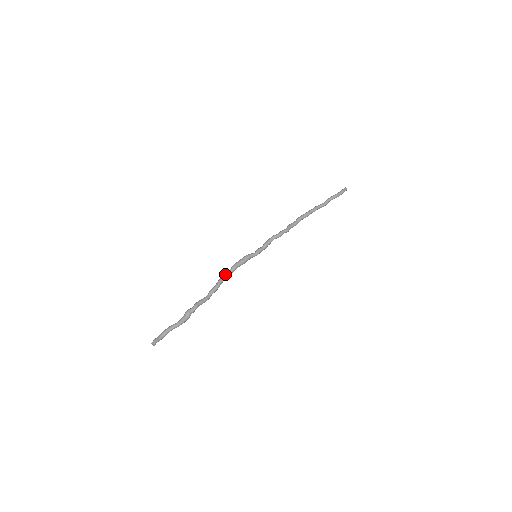
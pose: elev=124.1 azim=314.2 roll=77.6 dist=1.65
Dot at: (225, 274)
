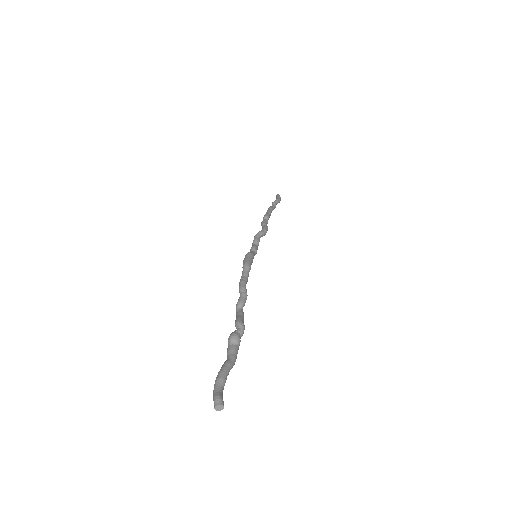
Dot at: (243, 277)
